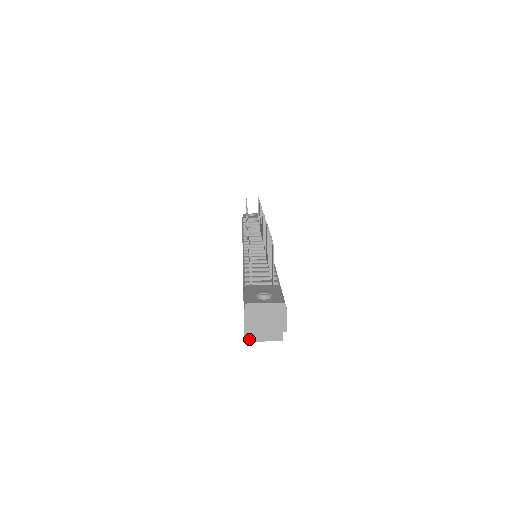
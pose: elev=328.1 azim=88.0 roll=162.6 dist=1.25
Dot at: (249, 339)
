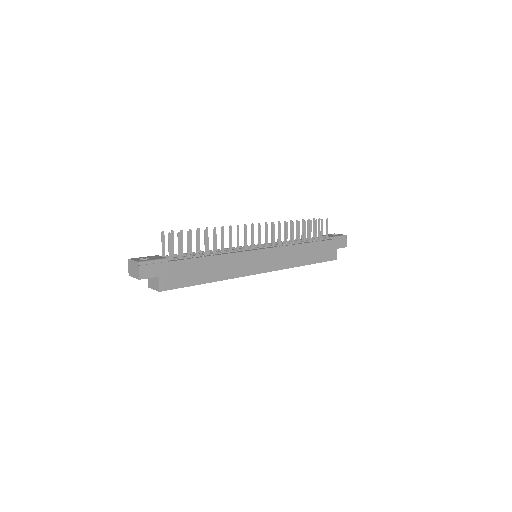
Dot at: (150, 286)
